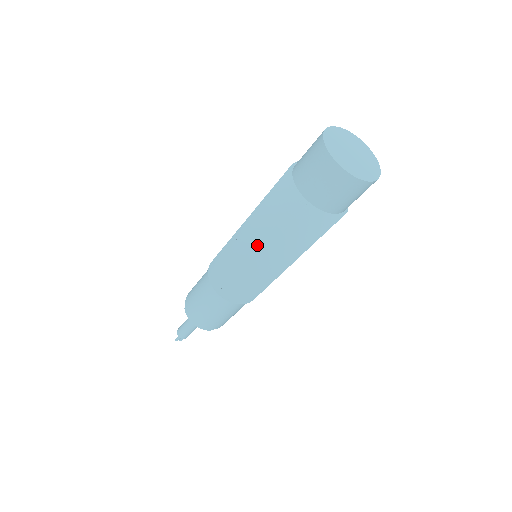
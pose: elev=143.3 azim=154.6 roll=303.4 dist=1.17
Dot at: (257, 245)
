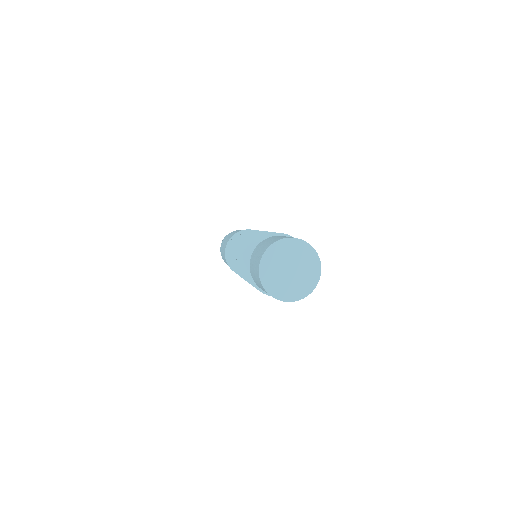
Dot at: occluded
